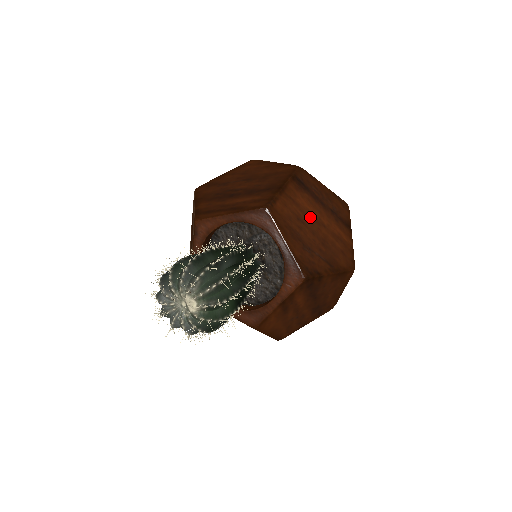
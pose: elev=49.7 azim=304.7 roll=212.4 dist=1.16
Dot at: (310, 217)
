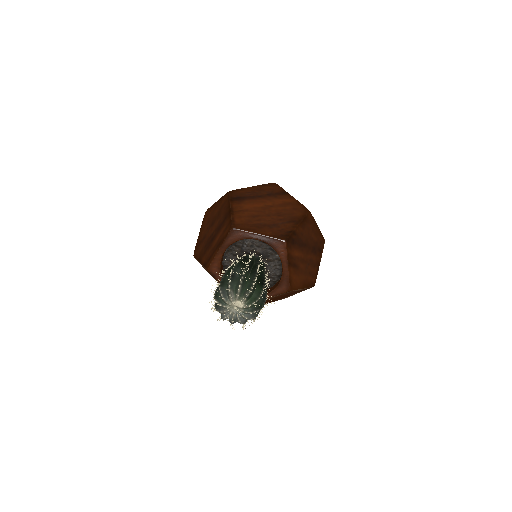
Dot at: (259, 210)
